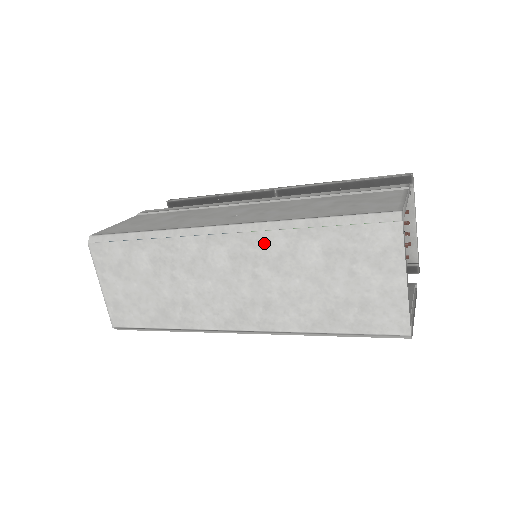
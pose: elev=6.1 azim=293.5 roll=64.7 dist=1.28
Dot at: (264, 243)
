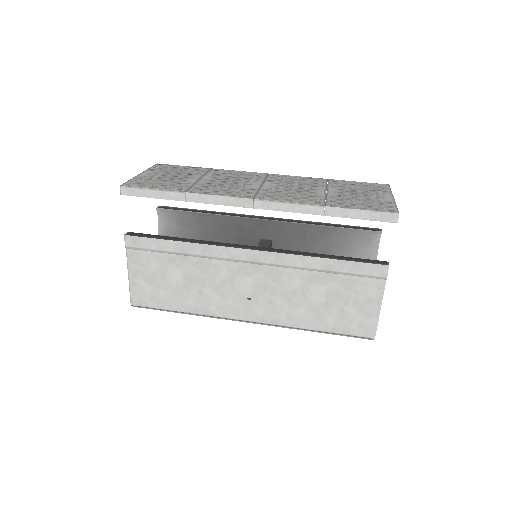
Dot at: occluded
